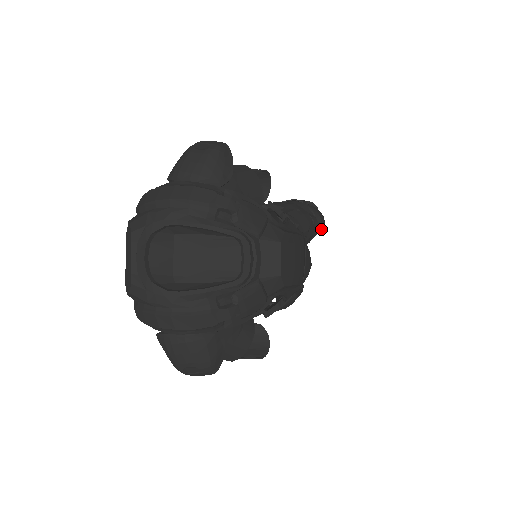
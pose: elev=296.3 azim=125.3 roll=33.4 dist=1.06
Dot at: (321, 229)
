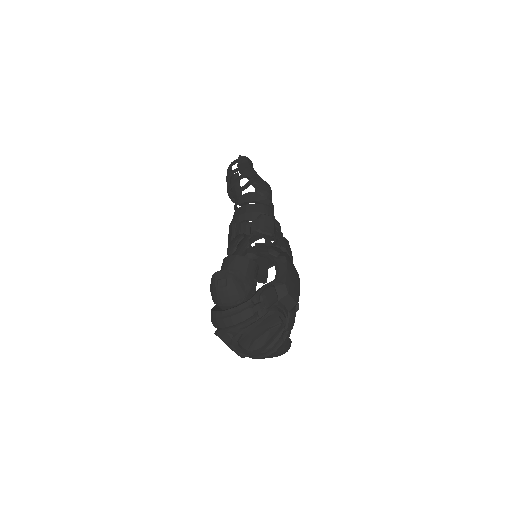
Dot at: occluded
